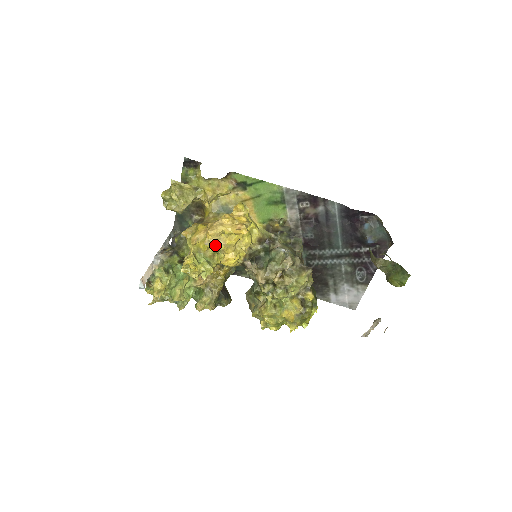
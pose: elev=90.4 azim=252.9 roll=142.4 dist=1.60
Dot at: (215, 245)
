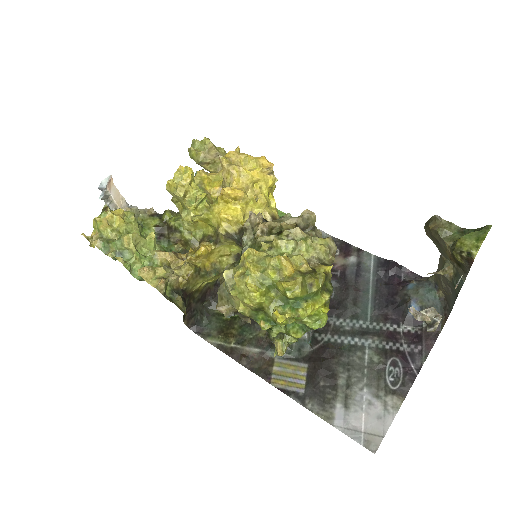
Dot at: (229, 164)
